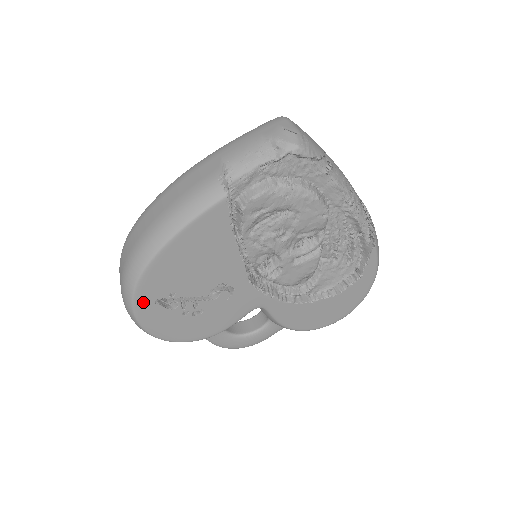
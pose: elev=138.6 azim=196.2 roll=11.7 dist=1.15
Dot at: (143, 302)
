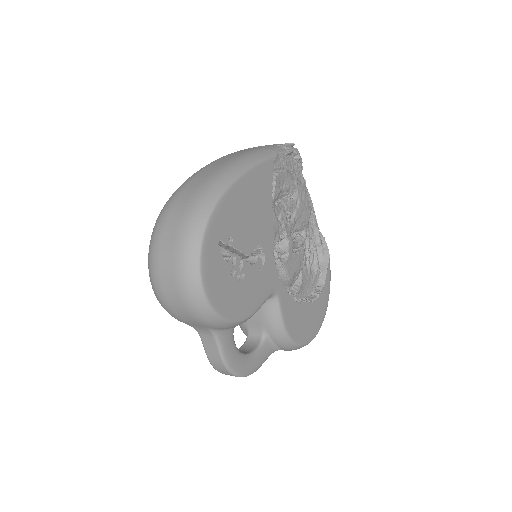
Dot at: (211, 239)
